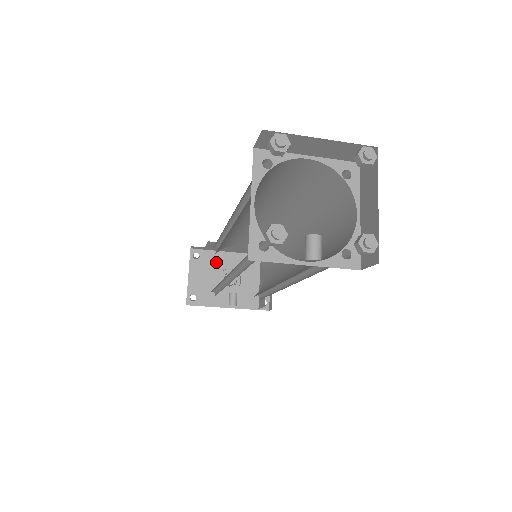
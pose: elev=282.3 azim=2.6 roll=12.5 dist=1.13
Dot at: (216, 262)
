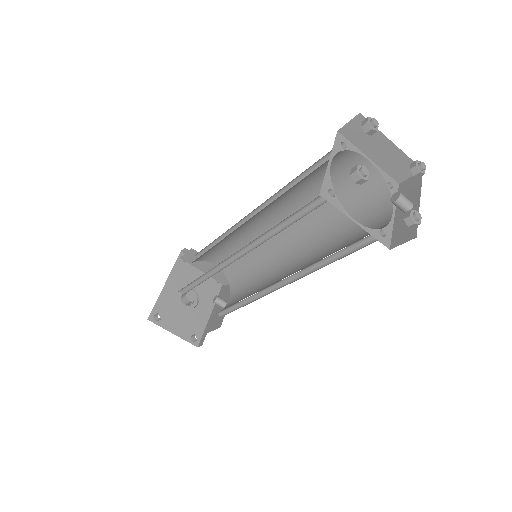
Dot at: (169, 302)
